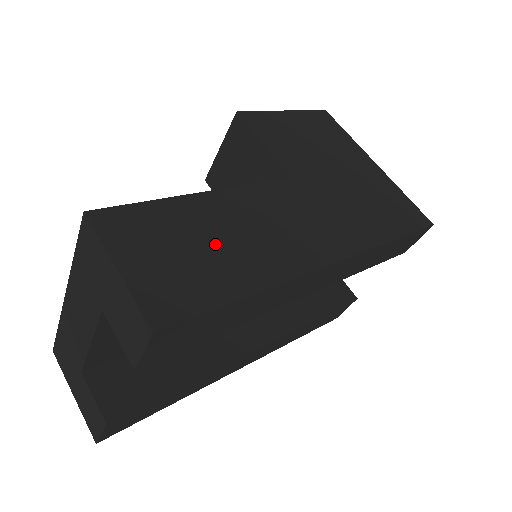
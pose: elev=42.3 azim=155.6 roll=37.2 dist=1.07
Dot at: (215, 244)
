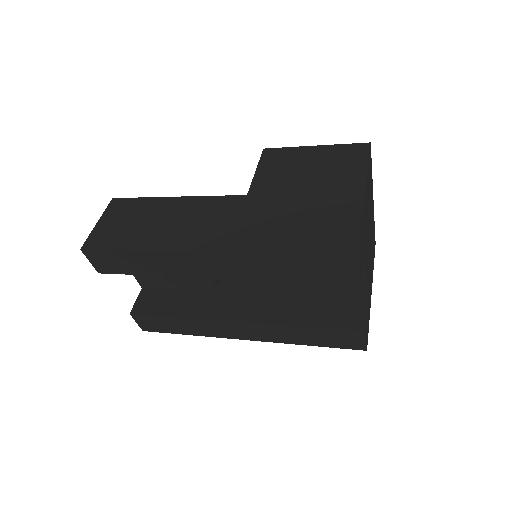
Dot at: (146, 223)
